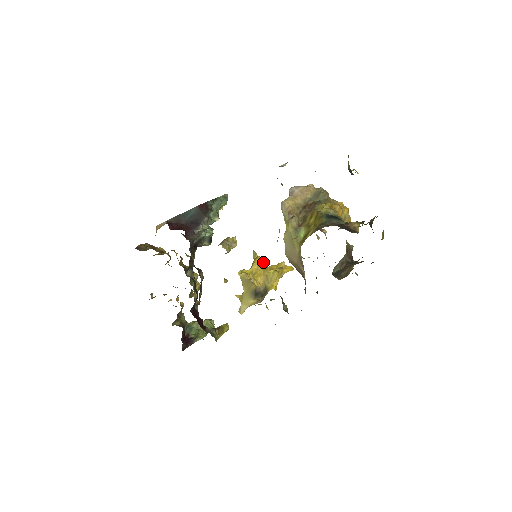
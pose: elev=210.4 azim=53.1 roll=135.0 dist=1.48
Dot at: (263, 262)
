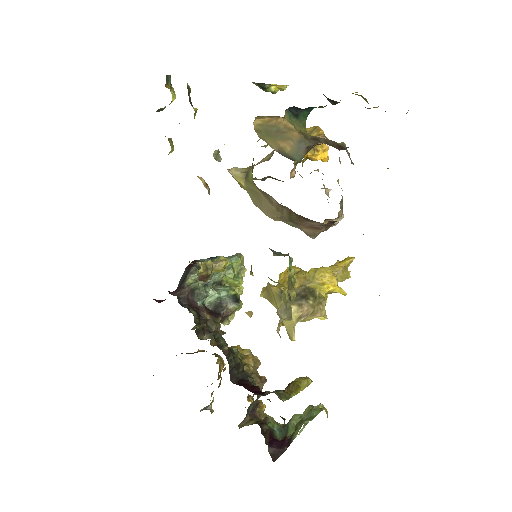
Dot at: occluded
